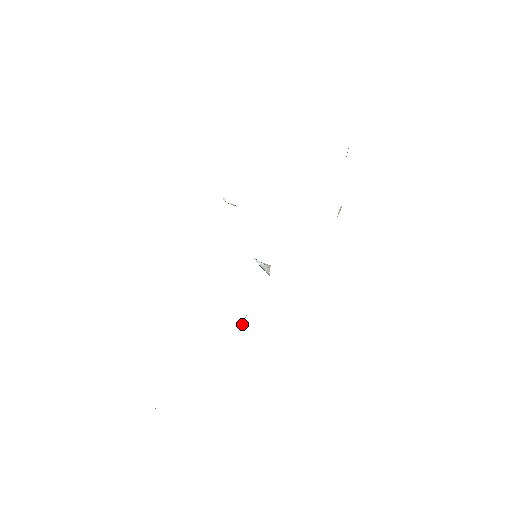
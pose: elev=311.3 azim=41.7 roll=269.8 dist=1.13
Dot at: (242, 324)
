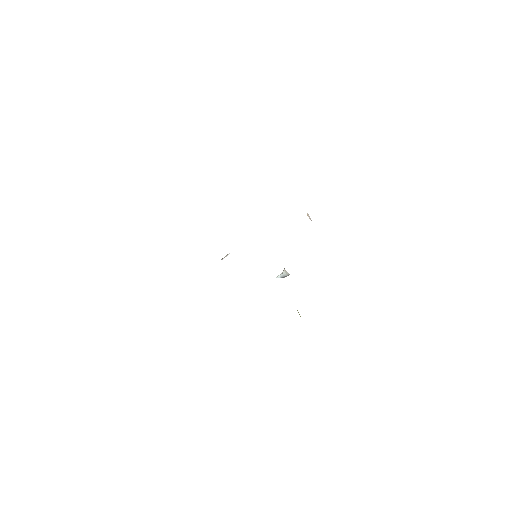
Dot at: occluded
